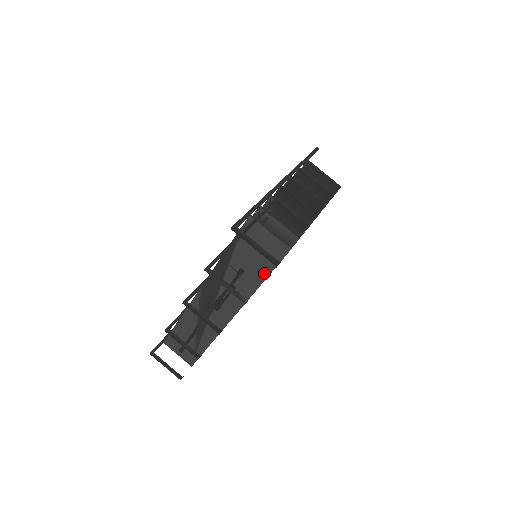
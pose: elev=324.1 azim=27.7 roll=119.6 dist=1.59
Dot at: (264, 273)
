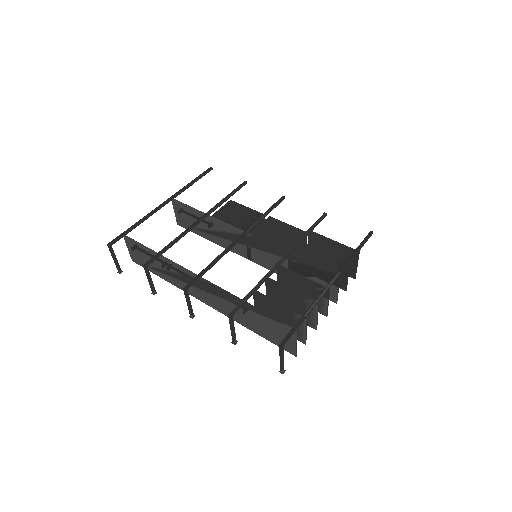
Dot at: (263, 335)
